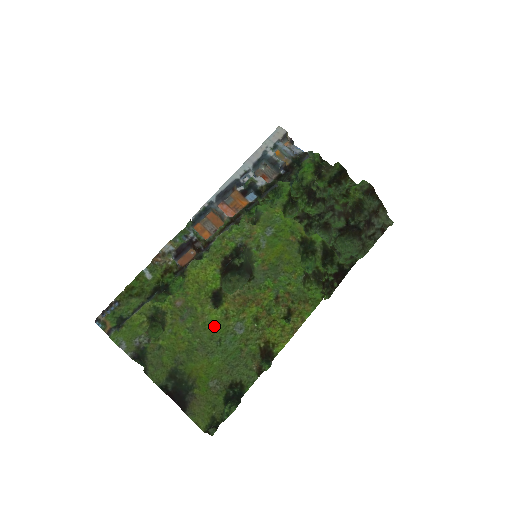
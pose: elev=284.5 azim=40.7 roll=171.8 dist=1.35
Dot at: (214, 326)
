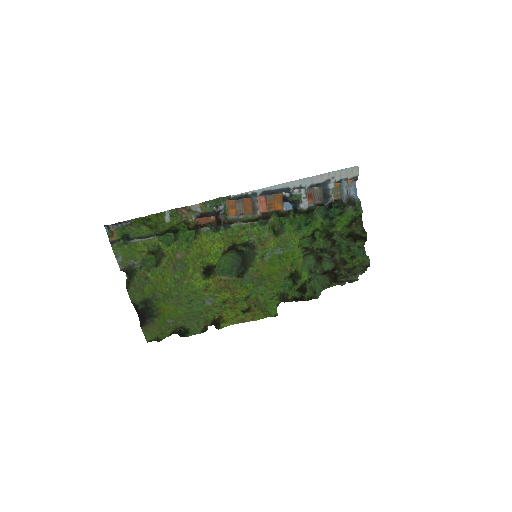
Dot at: (194, 291)
